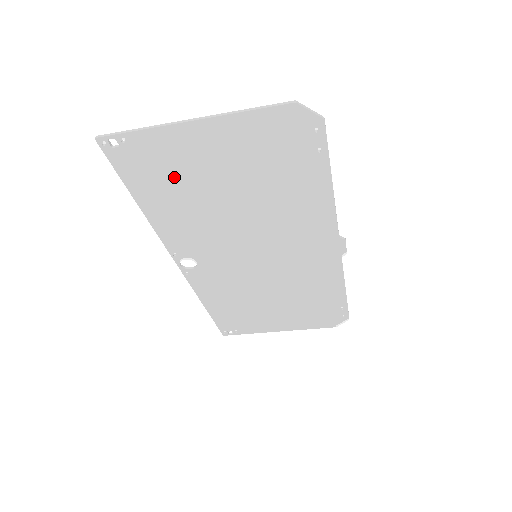
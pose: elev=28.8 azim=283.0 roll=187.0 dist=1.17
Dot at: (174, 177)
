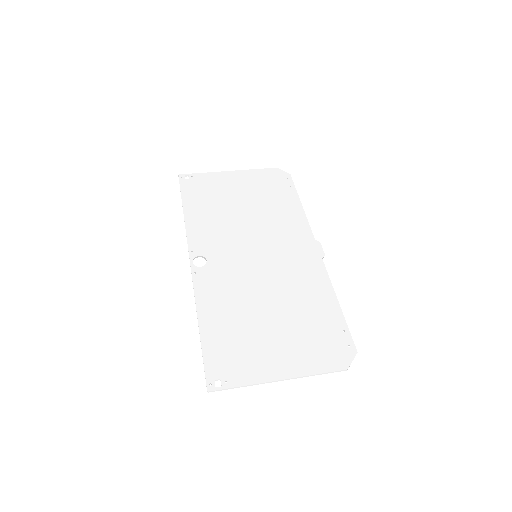
Dot at: (241, 344)
